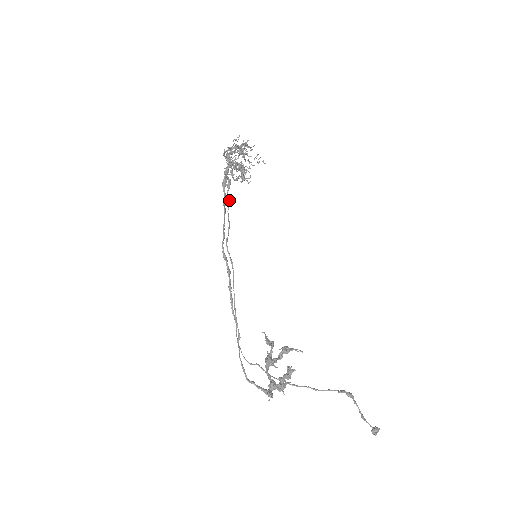
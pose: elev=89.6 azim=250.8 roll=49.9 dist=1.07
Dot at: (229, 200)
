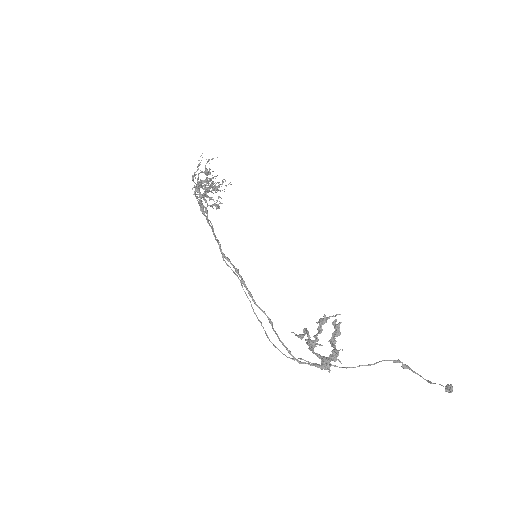
Dot at: (211, 223)
